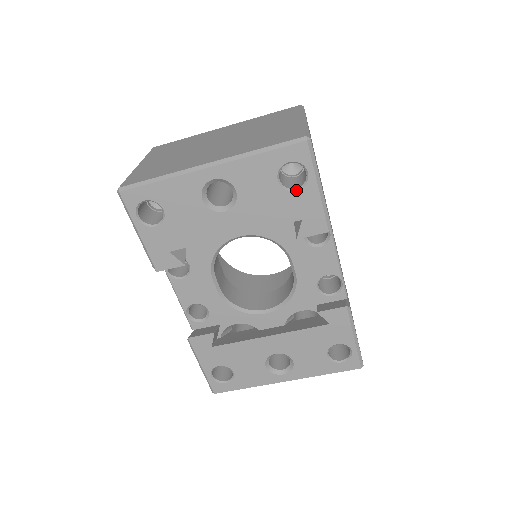
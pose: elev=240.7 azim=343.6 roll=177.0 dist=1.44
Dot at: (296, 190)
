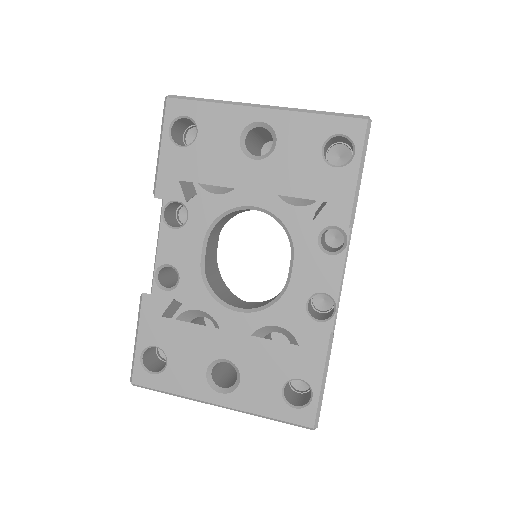
Dot at: (335, 167)
